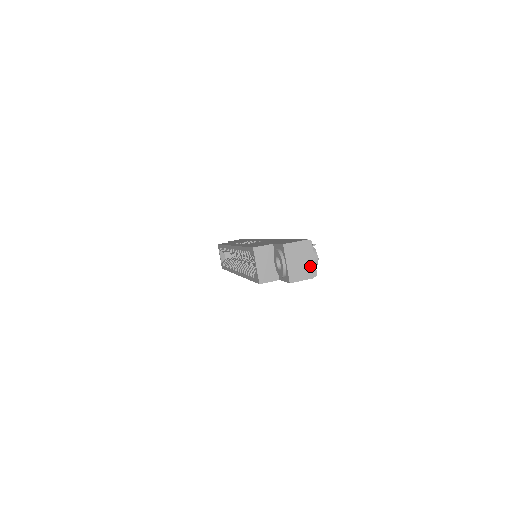
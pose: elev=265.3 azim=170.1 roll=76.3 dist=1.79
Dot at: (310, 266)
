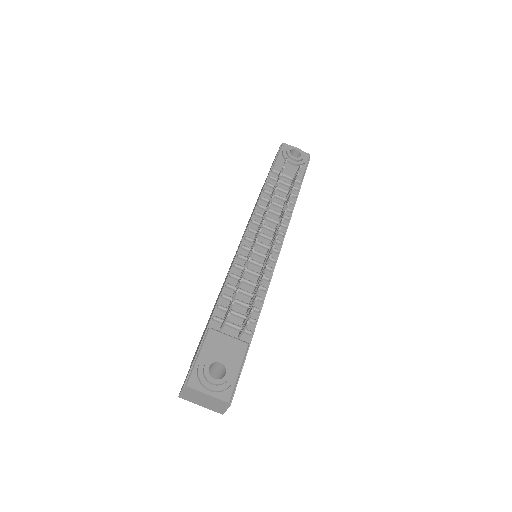
Dot at: (215, 400)
